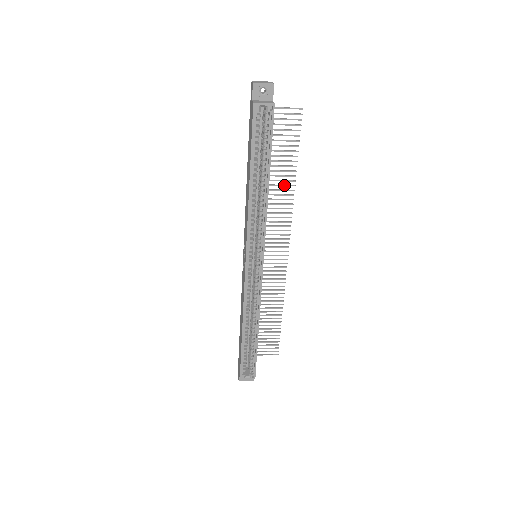
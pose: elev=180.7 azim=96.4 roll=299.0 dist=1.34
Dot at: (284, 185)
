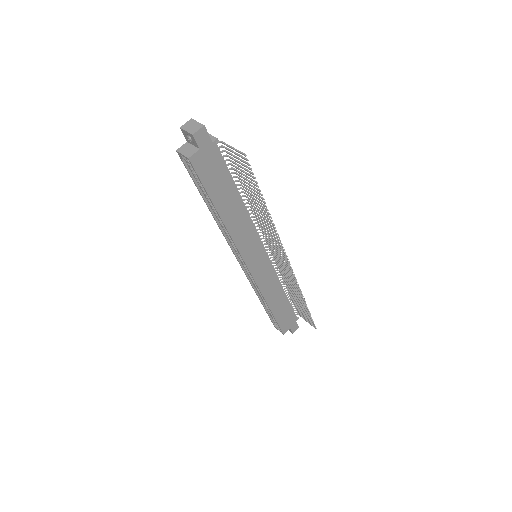
Dot at: (263, 213)
